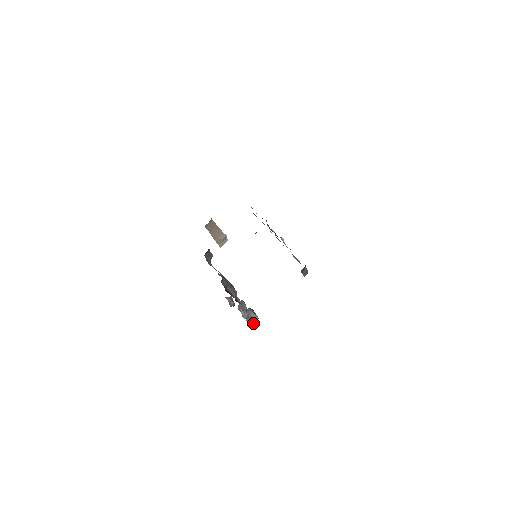
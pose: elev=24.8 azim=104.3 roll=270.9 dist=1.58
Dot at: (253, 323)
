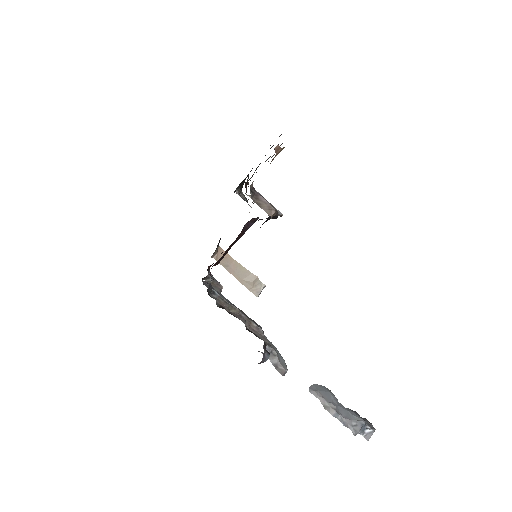
Dot at: (366, 437)
